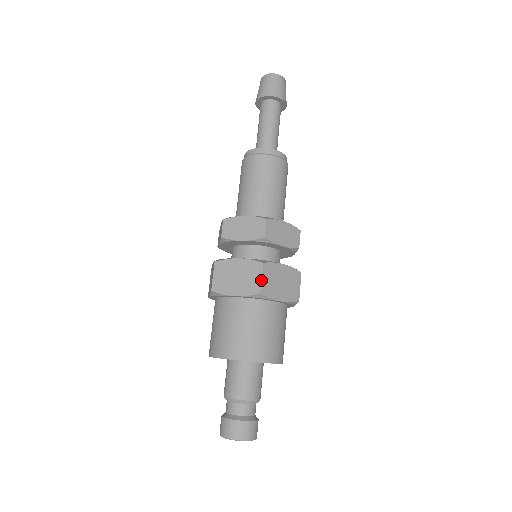
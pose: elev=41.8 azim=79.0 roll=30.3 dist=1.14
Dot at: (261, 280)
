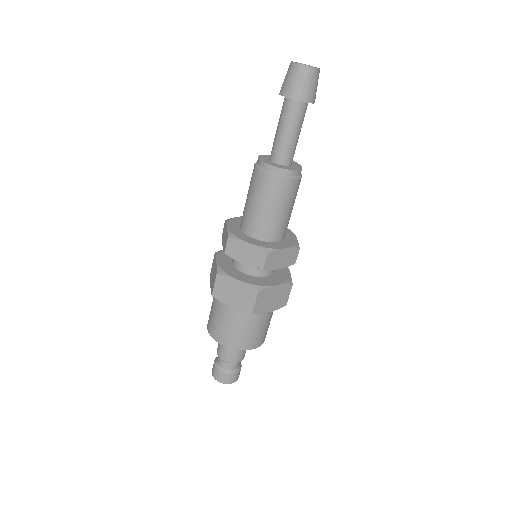
Dot at: (254, 304)
